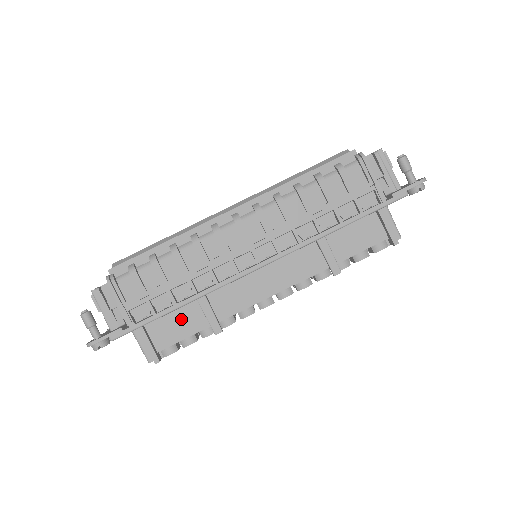
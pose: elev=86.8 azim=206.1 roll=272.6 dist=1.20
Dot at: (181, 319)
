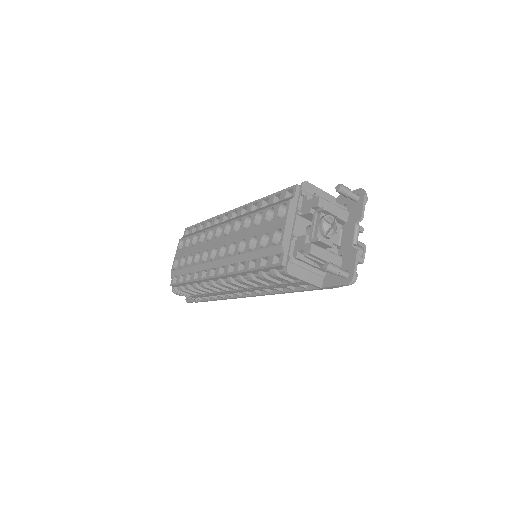
Dot at: occluded
